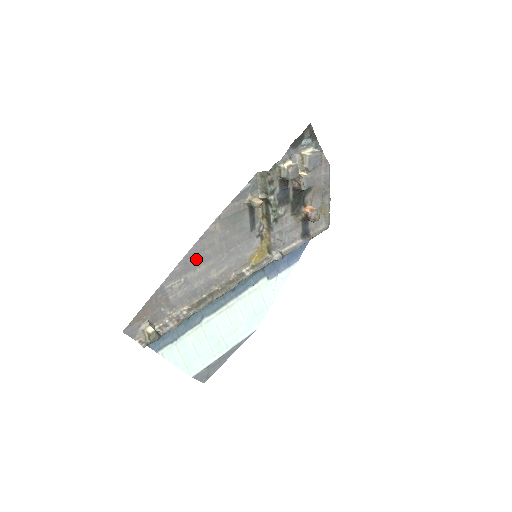
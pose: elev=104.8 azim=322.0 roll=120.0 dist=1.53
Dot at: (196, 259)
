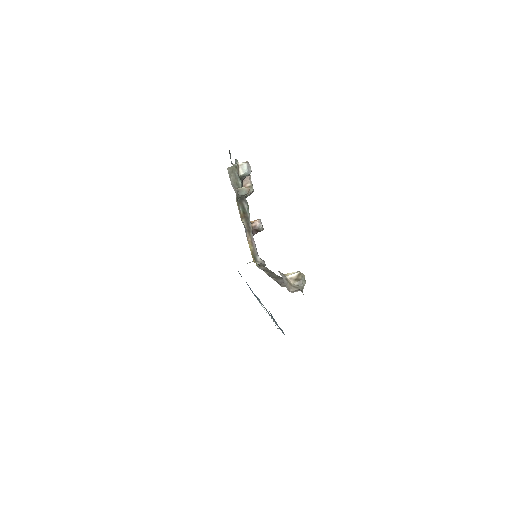
Dot at: occluded
